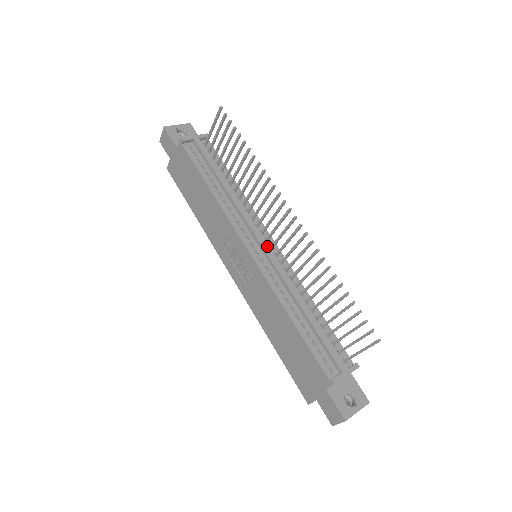
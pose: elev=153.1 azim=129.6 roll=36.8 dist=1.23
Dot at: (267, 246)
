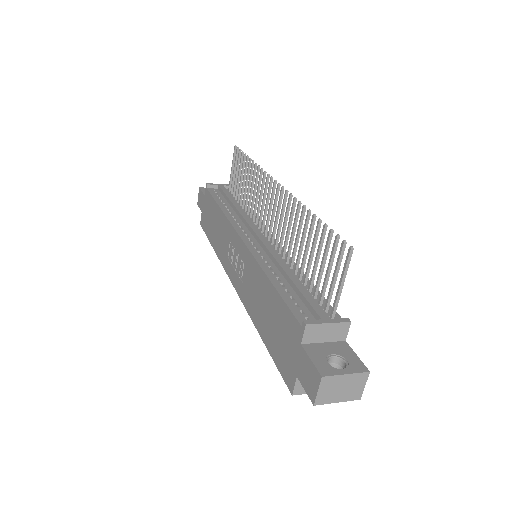
Dot at: (261, 234)
